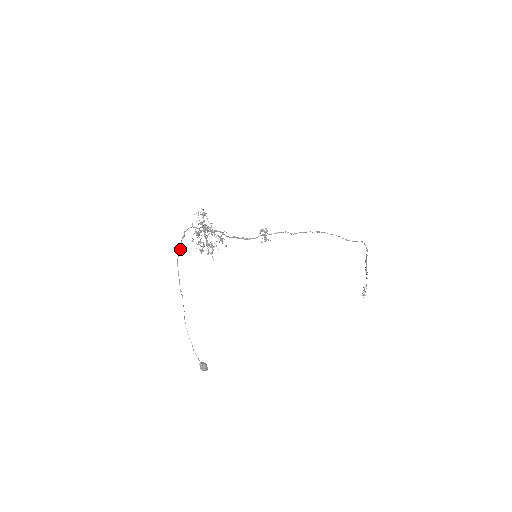
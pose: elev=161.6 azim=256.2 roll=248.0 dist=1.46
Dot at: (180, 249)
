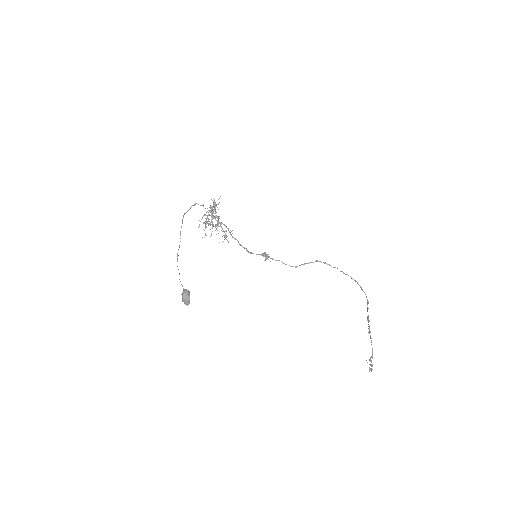
Dot at: (189, 209)
